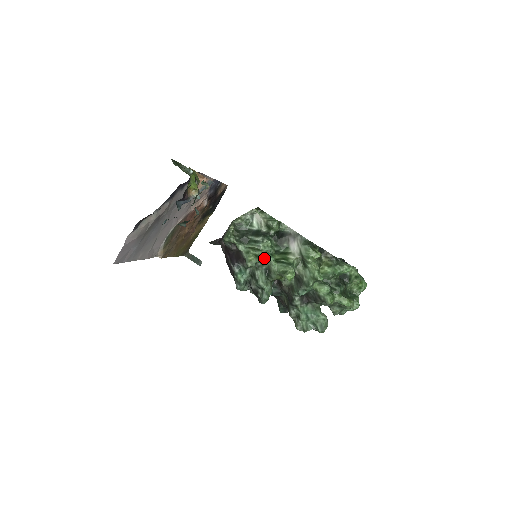
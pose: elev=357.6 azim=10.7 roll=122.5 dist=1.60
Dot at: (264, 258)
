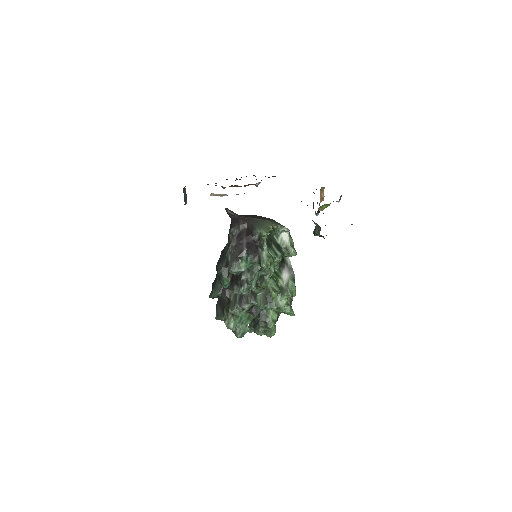
Dot at: (270, 268)
